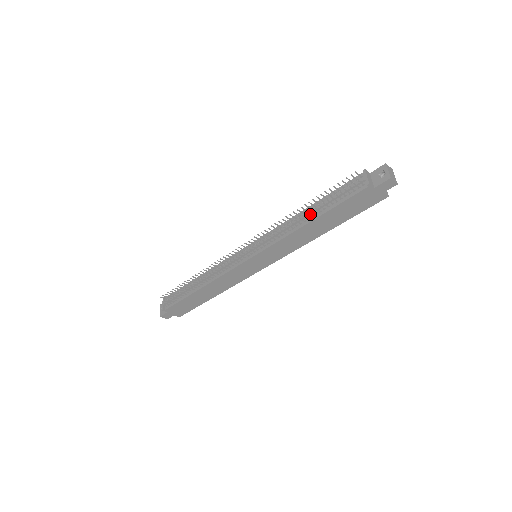
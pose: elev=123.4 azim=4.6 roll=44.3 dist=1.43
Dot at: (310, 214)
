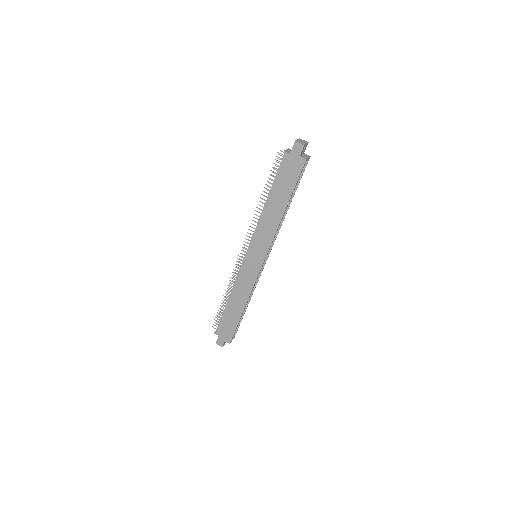
Dot at: (266, 196)
